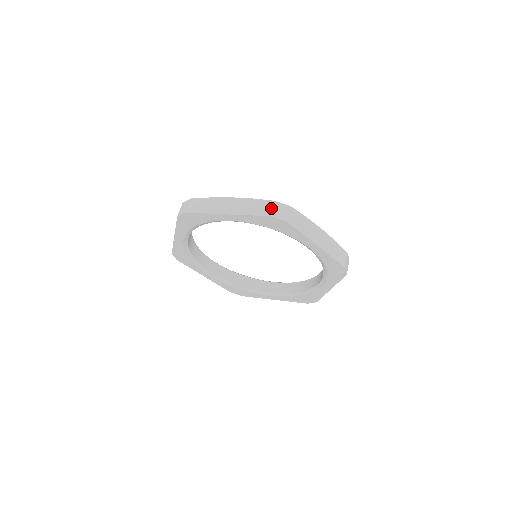
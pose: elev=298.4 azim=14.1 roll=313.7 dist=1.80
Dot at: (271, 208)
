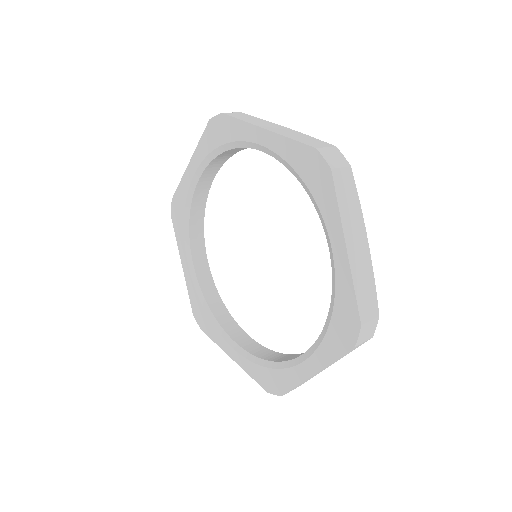
Dot at: (324, 145)
